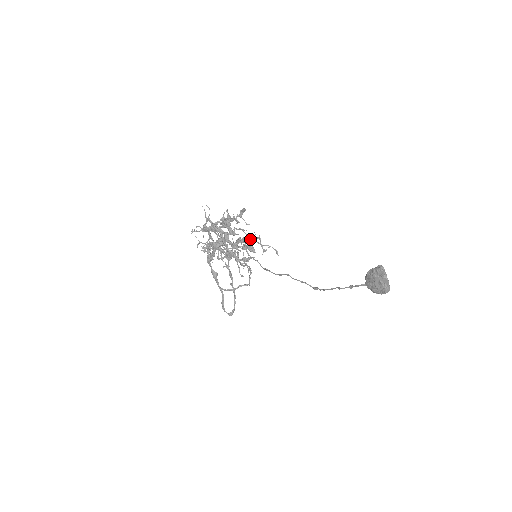
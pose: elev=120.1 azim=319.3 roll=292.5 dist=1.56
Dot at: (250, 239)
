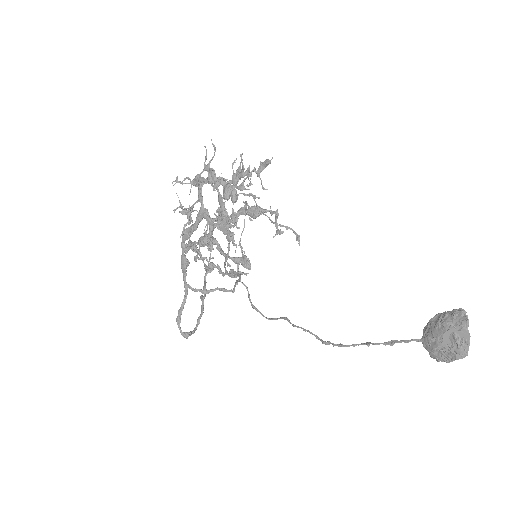
Dot at: (261, 210)
